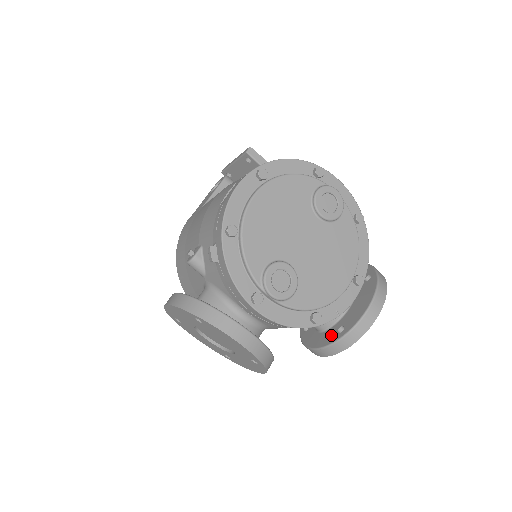
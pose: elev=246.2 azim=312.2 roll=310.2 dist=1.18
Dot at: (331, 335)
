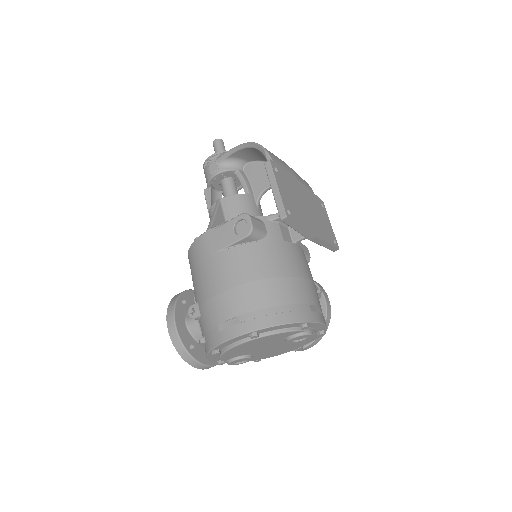
Dot at: occluded
